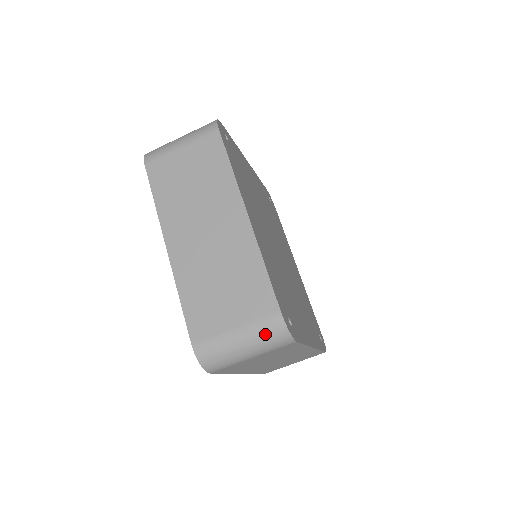
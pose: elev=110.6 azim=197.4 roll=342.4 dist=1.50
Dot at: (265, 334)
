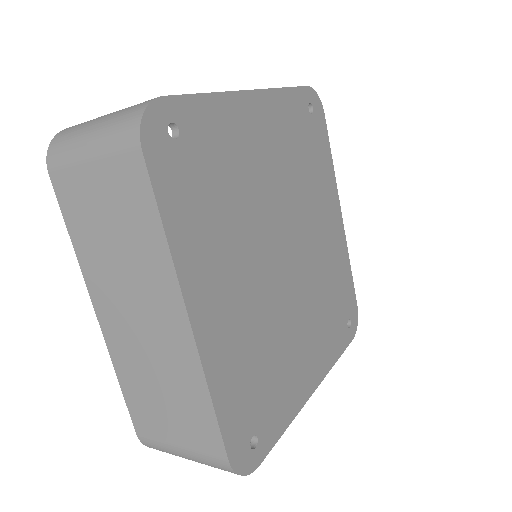
Dot at: (213, 466)
